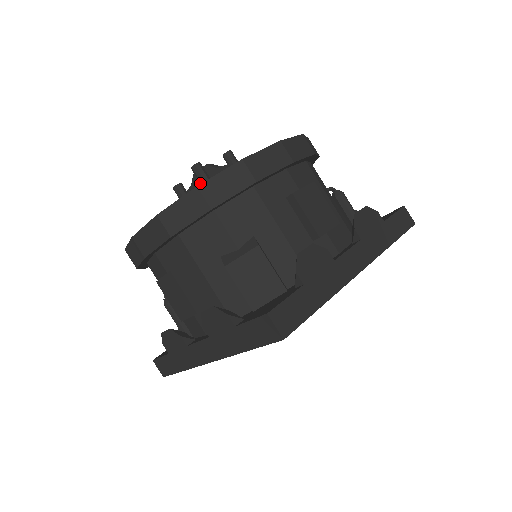
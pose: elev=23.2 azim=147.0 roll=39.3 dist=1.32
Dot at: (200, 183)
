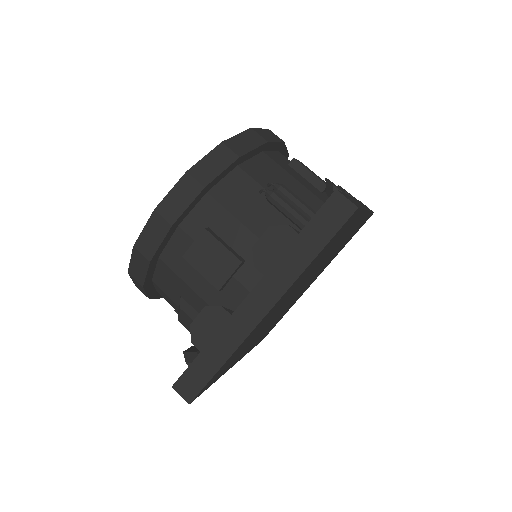
Dot at: occluded
